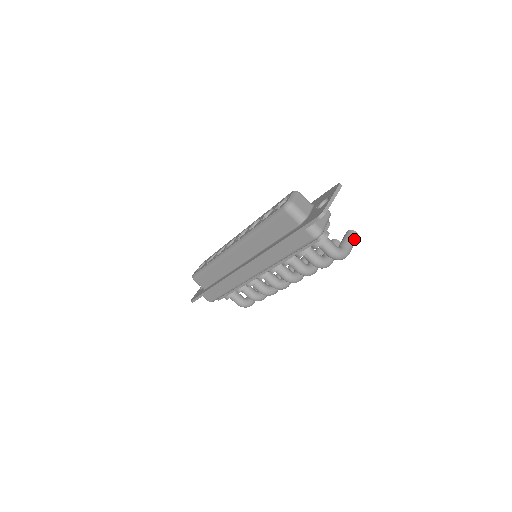
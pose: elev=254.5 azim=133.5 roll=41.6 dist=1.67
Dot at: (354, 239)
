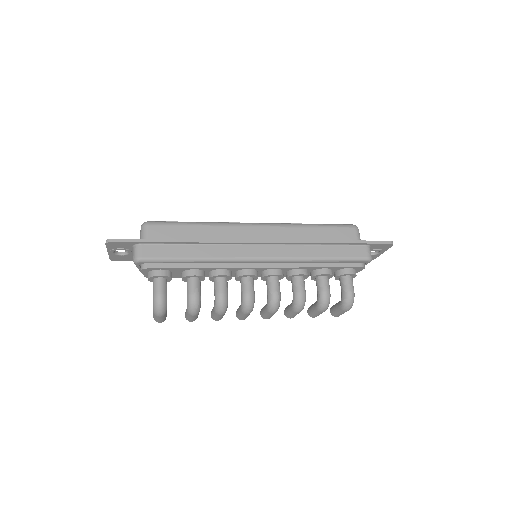
Dot at: occluded
